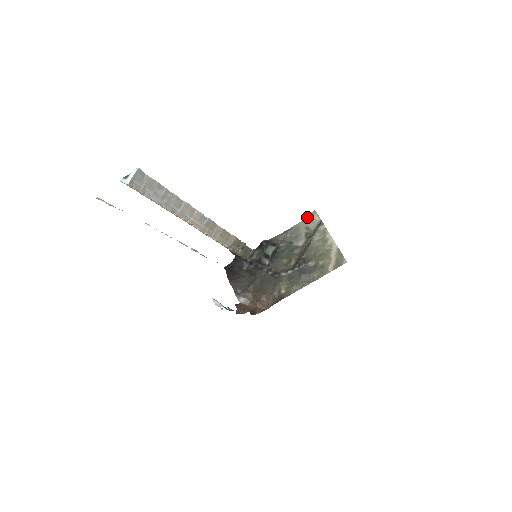
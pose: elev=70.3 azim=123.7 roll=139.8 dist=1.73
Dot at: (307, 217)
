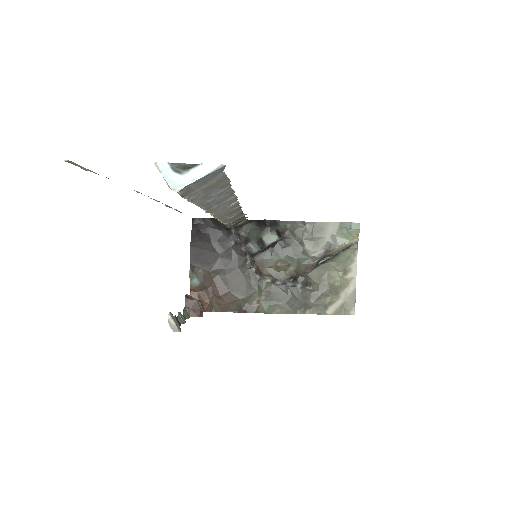
Dot at: (343, 223)
